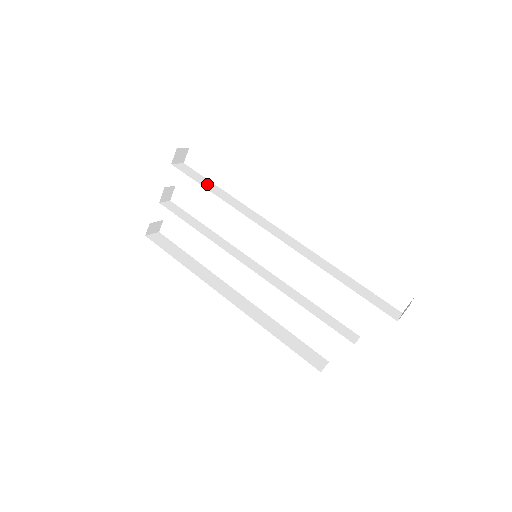
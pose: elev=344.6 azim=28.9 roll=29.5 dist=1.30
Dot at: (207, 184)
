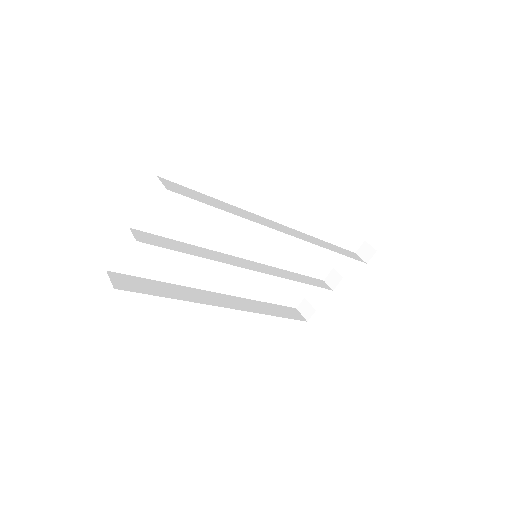
Dot at: (207, 200)
